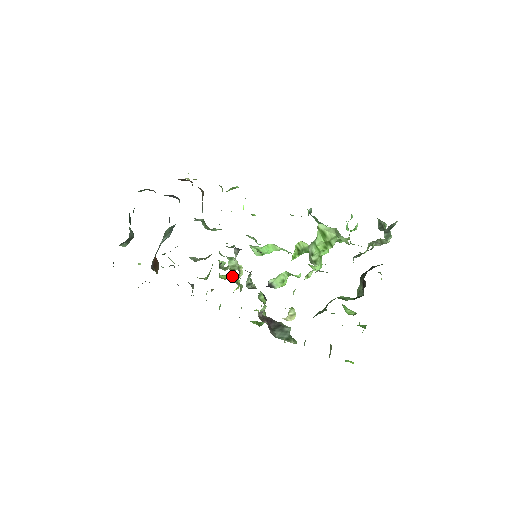
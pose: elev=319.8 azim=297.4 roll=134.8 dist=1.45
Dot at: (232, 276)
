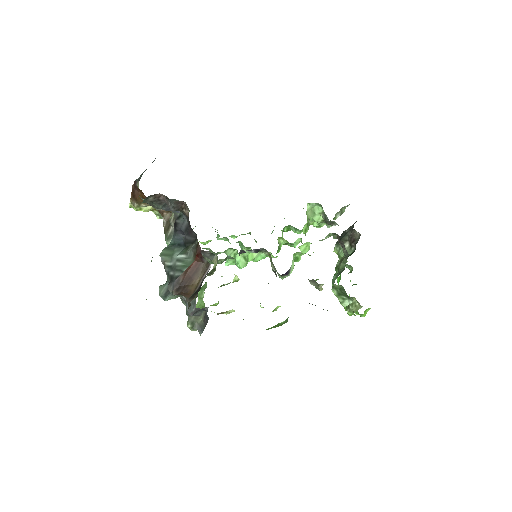
Dot at: occluded
